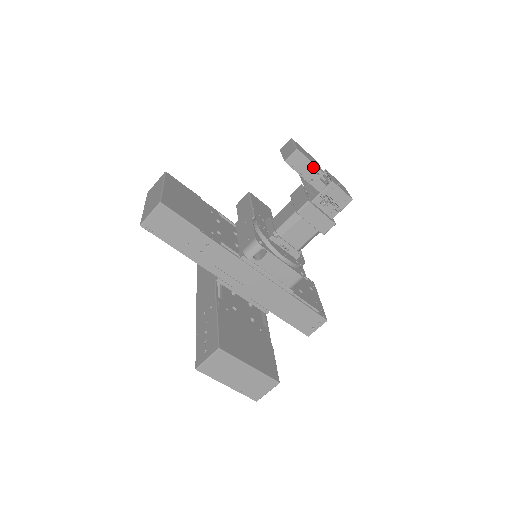
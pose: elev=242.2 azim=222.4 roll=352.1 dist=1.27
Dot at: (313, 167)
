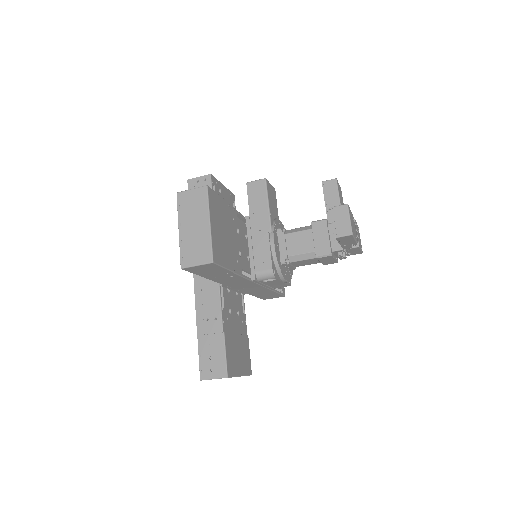
Dot at: (353, 241)
